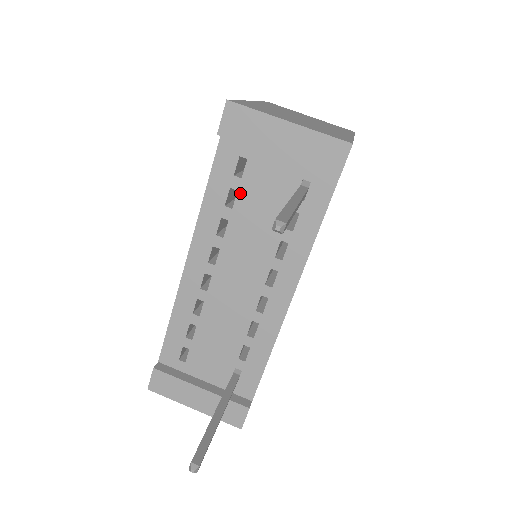
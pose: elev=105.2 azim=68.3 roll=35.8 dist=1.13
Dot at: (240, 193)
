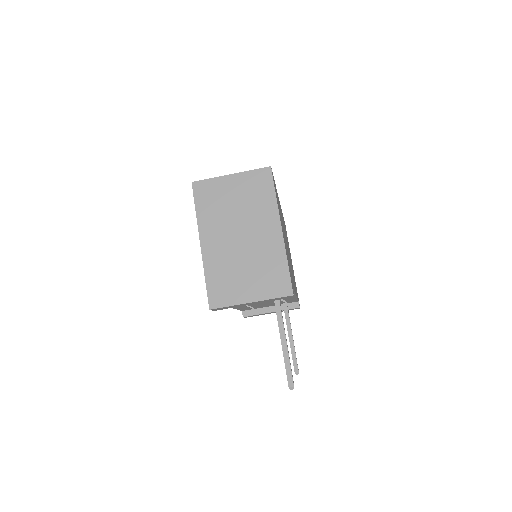
Dot at: occluded
